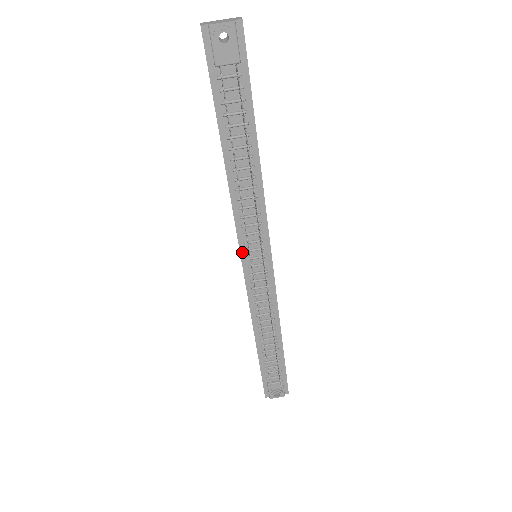
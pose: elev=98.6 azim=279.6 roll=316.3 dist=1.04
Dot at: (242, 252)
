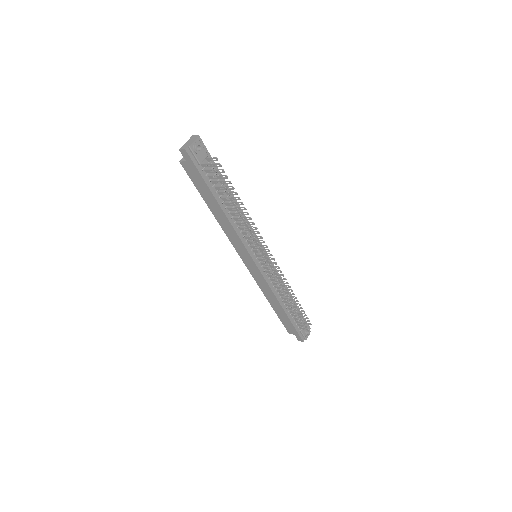
Dot at: (252, 257)
